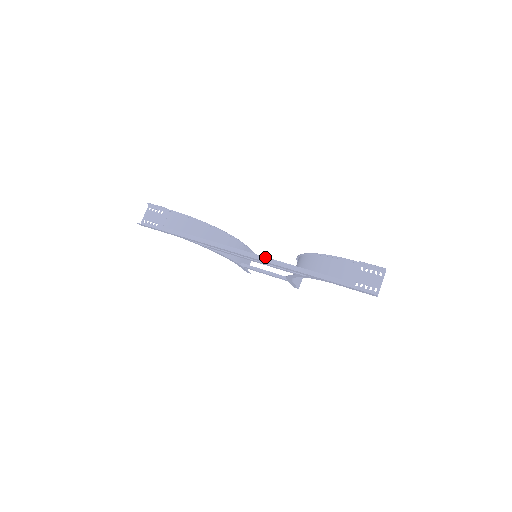
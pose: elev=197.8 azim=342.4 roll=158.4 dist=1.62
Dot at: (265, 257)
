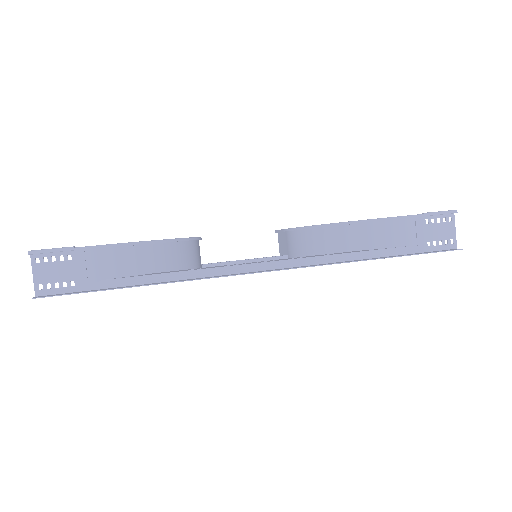
Dot at: (296, 259)
